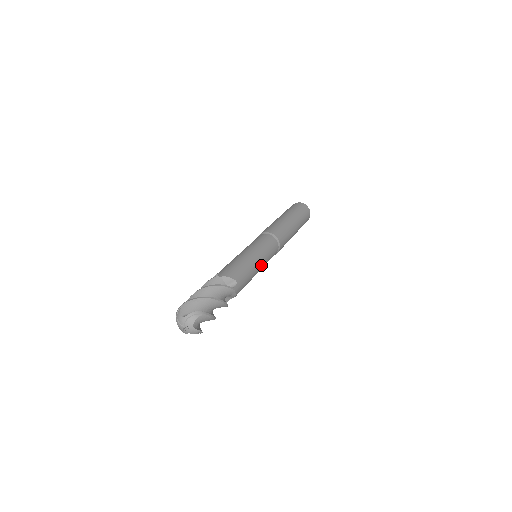
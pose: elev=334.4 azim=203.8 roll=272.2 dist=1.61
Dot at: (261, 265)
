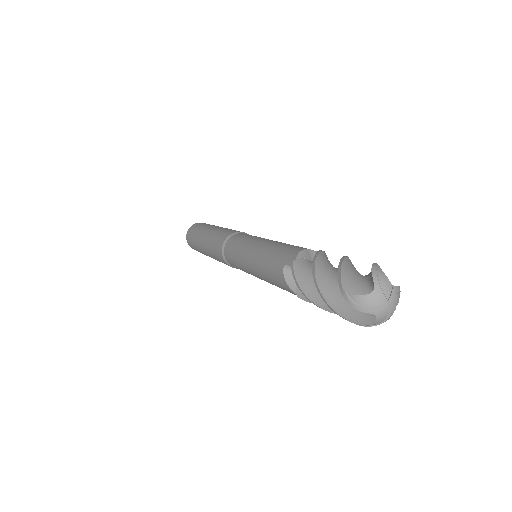
Dot at: occluded
